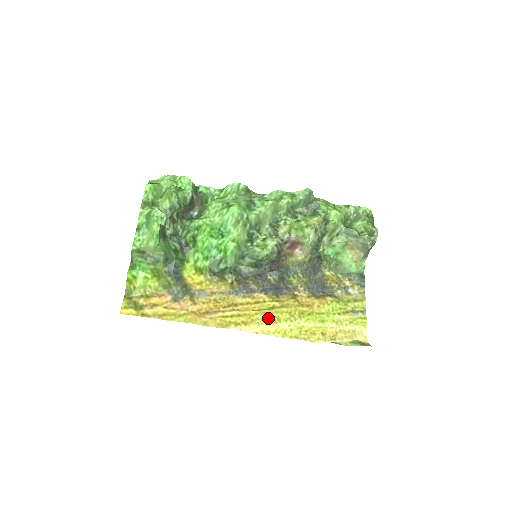
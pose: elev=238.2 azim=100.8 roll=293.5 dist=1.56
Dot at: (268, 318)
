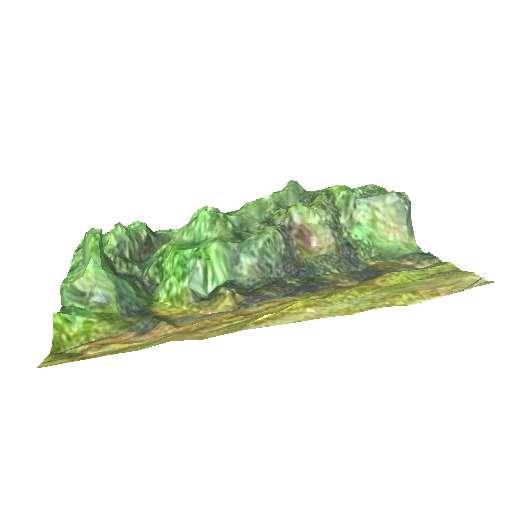
Dot at: (308, 303)
